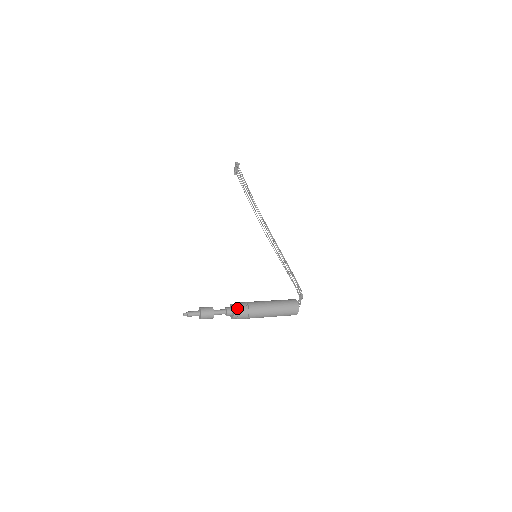
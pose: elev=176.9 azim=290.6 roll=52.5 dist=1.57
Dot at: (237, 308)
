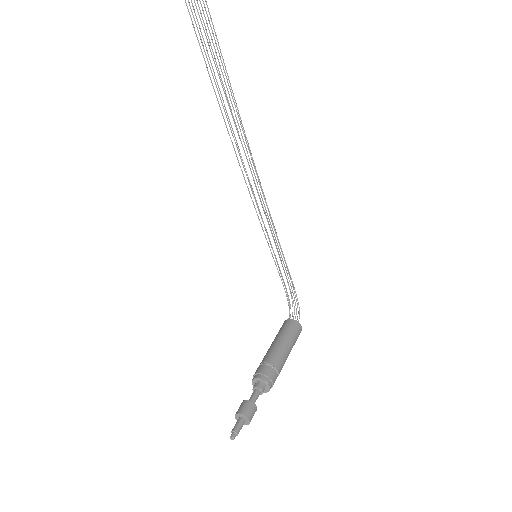
Dot at: (272, 386)
